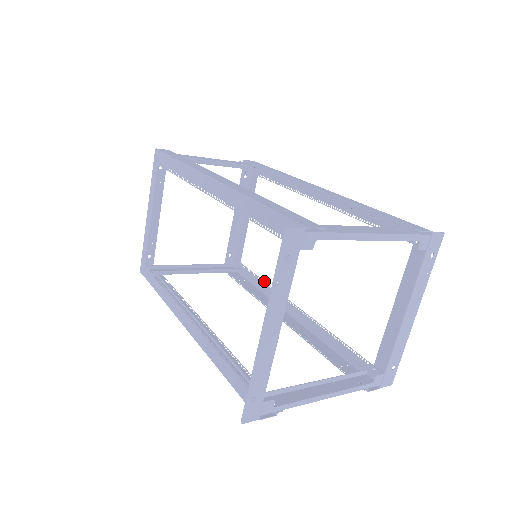
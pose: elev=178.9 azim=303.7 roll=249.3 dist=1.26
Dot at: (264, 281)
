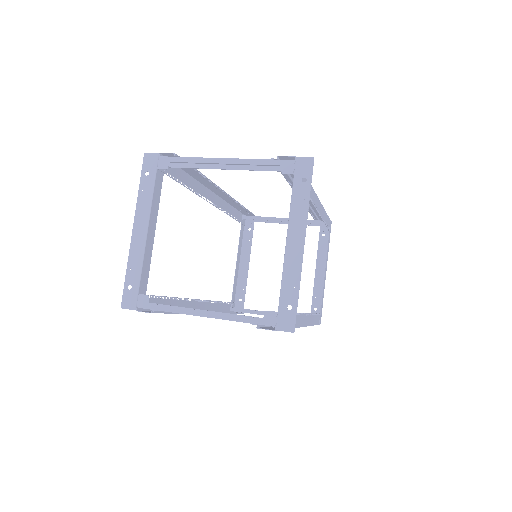
Dot at: (313, 313)
